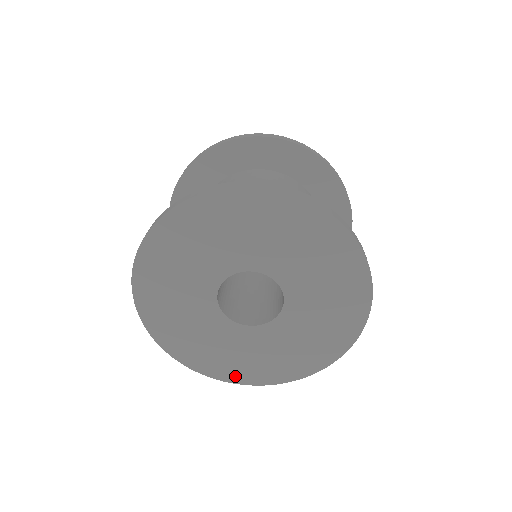
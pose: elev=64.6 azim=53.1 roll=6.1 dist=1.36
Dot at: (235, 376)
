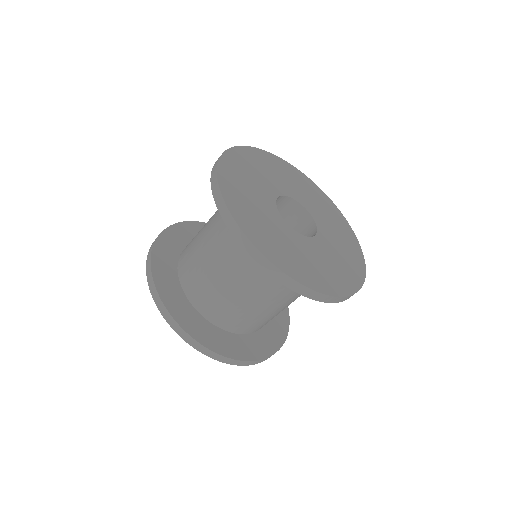
Dot at: (282, 263)
